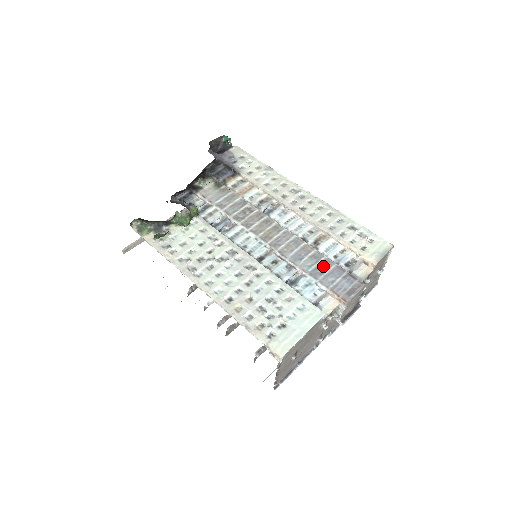
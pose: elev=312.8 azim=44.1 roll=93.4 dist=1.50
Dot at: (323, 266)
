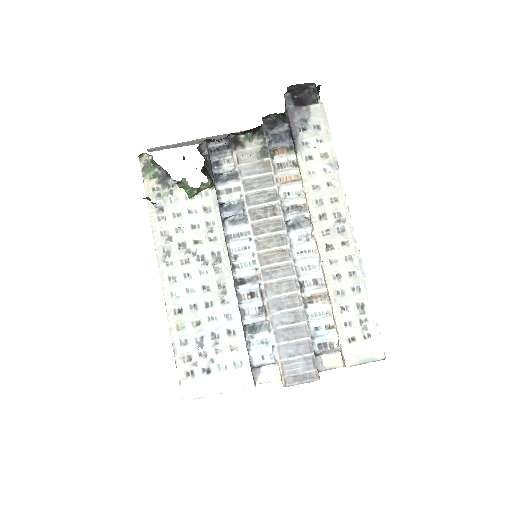
Dot at: (295, 332)
